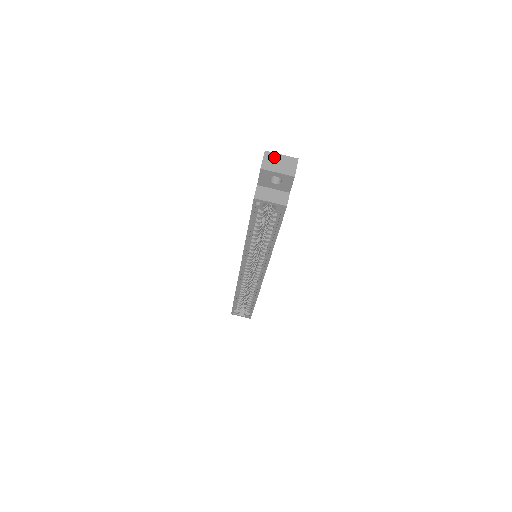
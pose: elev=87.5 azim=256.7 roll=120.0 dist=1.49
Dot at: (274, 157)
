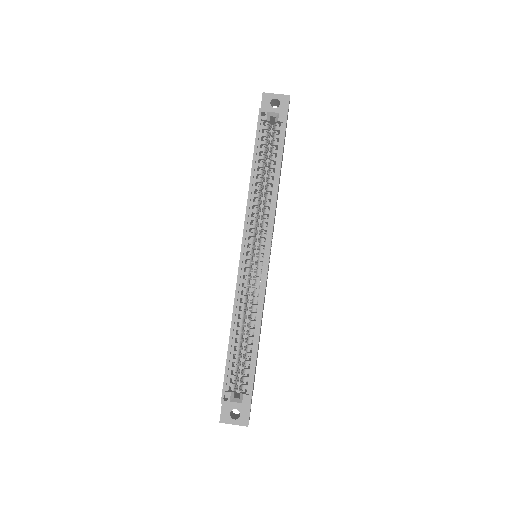
Dot at: occluded
